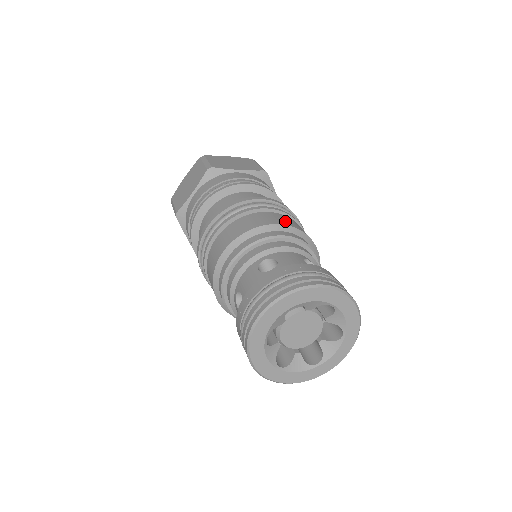
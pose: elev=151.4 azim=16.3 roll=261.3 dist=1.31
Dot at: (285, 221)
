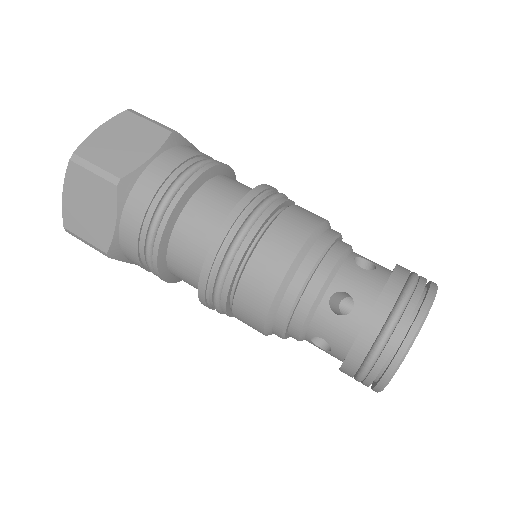
Dot at: (301, 226)
